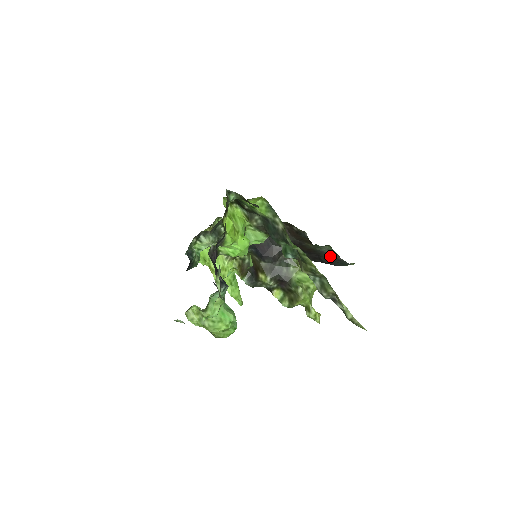
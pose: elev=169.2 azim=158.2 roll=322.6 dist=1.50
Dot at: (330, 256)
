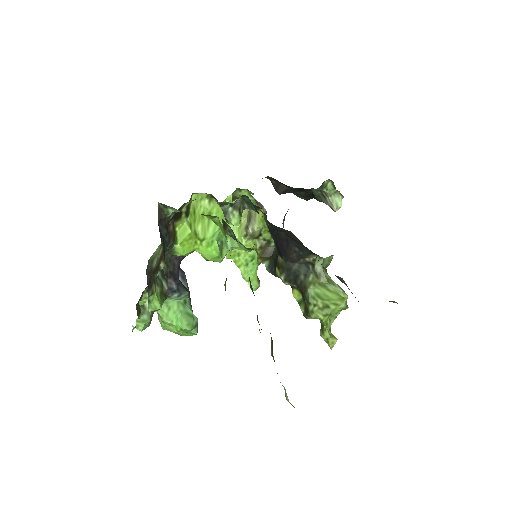
Dot at: occluded
